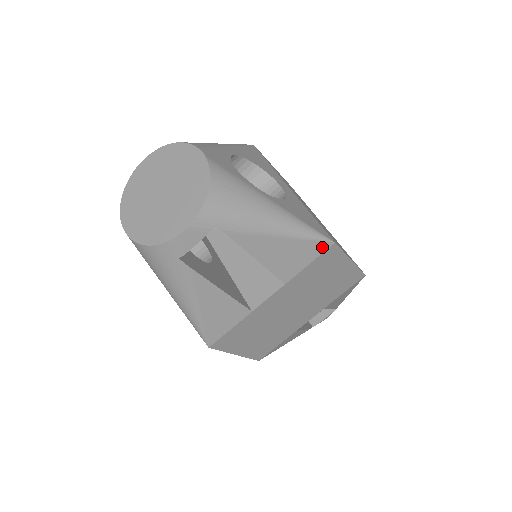
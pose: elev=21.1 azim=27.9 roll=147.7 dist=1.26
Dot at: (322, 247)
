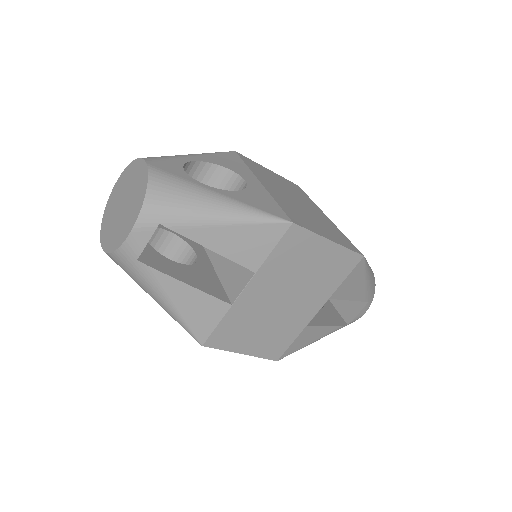
Dot at: (280, 229)
